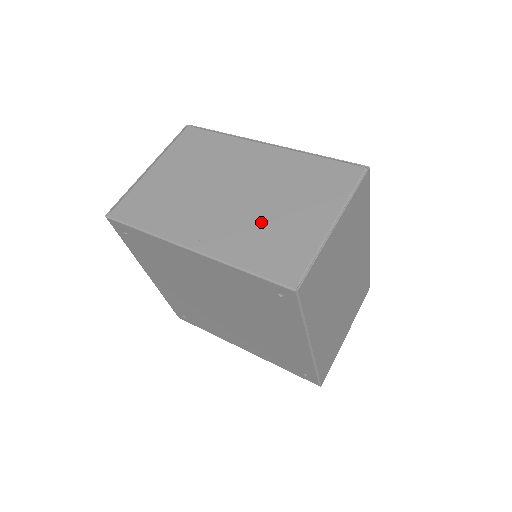
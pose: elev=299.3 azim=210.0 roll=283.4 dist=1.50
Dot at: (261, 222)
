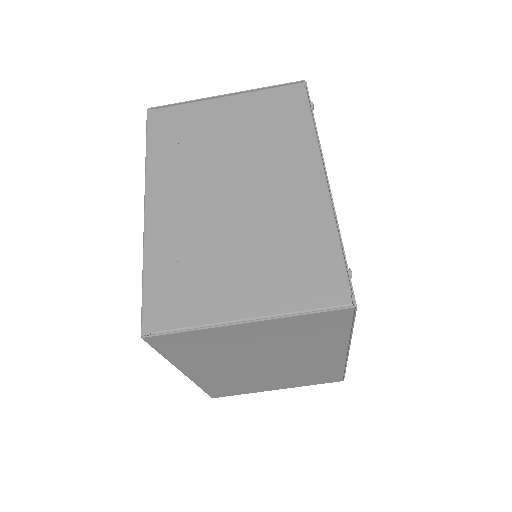
Dot at: (209, 246)
